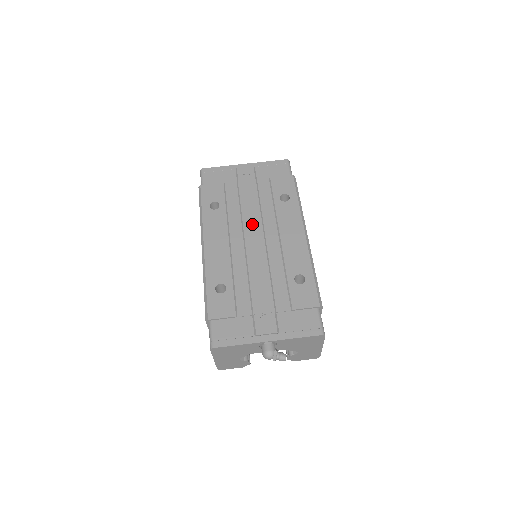
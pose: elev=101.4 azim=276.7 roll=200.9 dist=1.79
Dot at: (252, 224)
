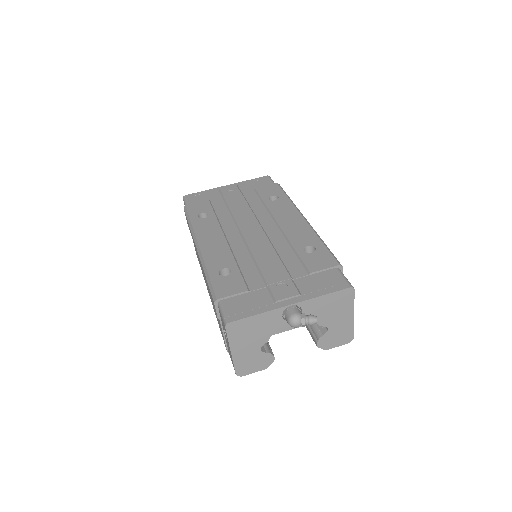
Dot at: (246, 221)
